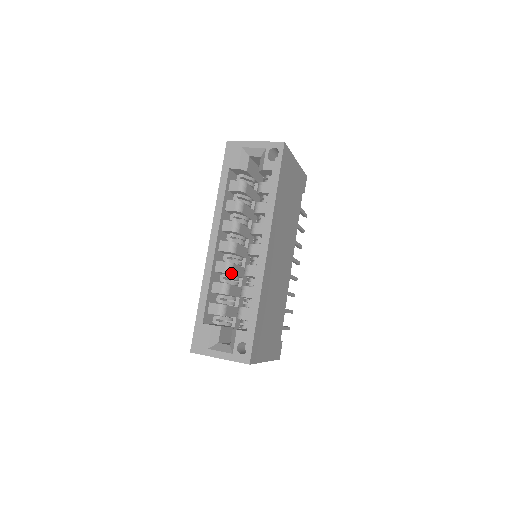
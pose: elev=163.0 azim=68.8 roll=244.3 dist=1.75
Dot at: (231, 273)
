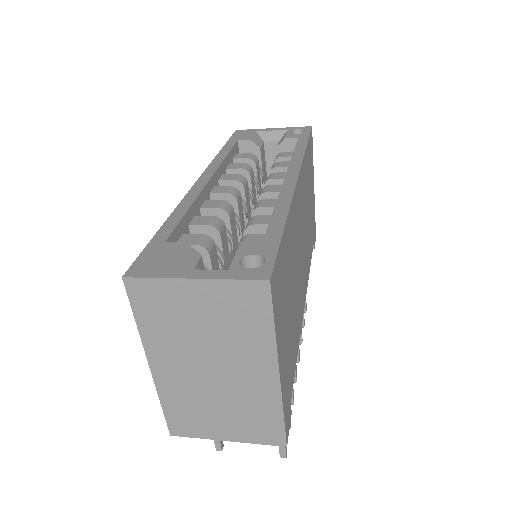
Dot at: (228, 214)
